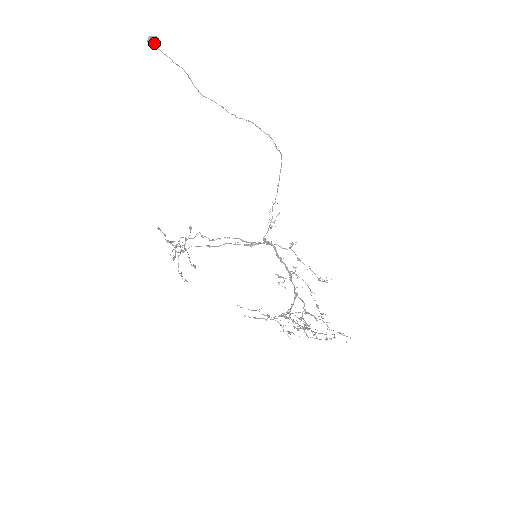
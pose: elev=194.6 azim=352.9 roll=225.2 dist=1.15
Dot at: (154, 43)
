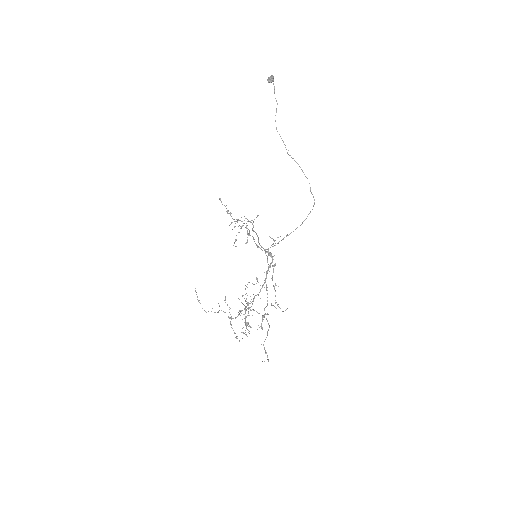
Dot at: (268, 80)
